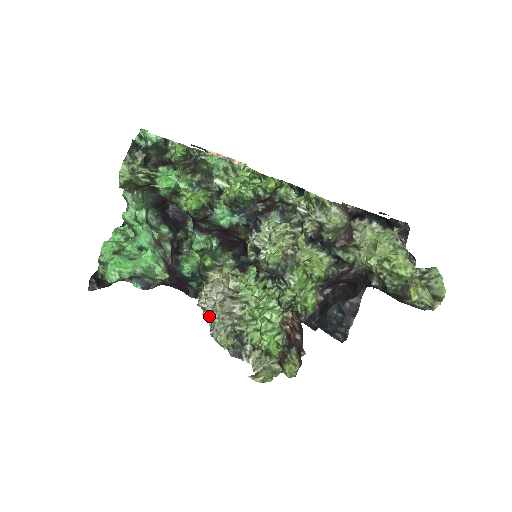
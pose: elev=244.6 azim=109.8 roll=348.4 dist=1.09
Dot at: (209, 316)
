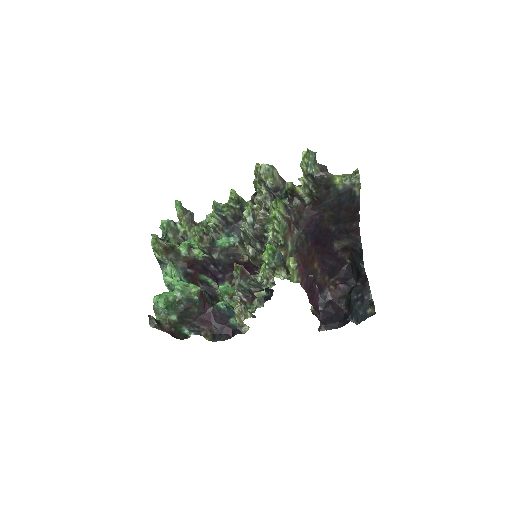
Dot at: occluded
